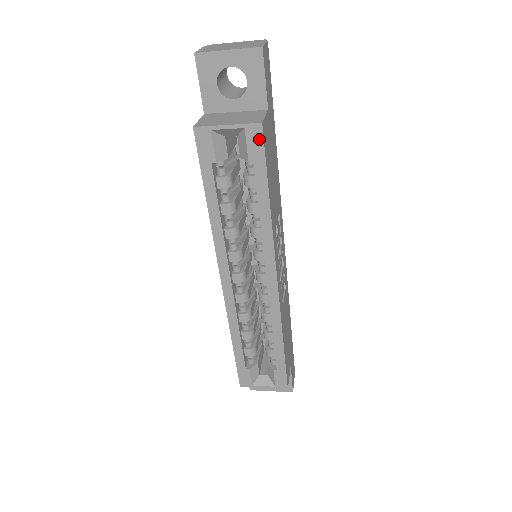
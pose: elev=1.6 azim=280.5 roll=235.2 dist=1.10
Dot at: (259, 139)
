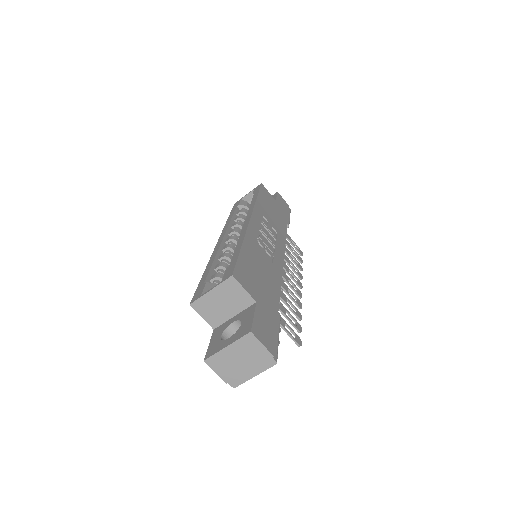
Dot at: (259, 187)
